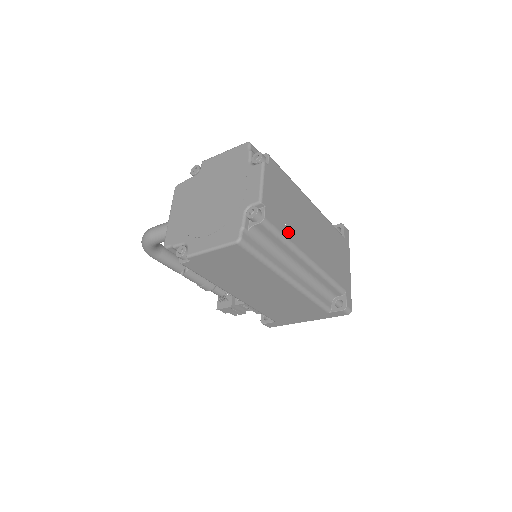
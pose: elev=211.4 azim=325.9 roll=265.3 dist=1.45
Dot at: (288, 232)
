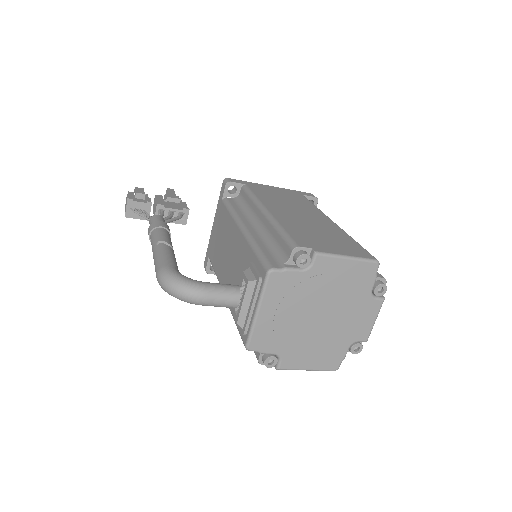
Dot at: occluded
